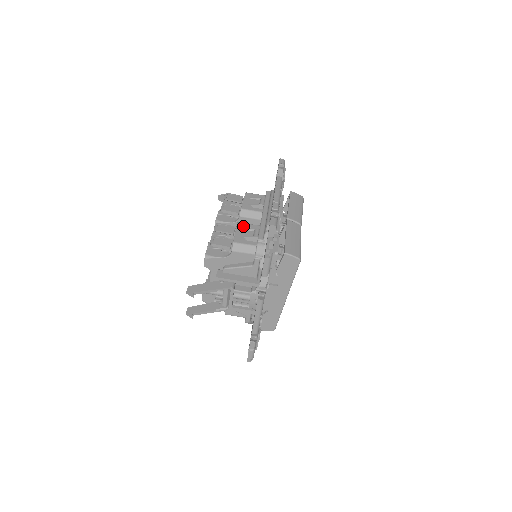
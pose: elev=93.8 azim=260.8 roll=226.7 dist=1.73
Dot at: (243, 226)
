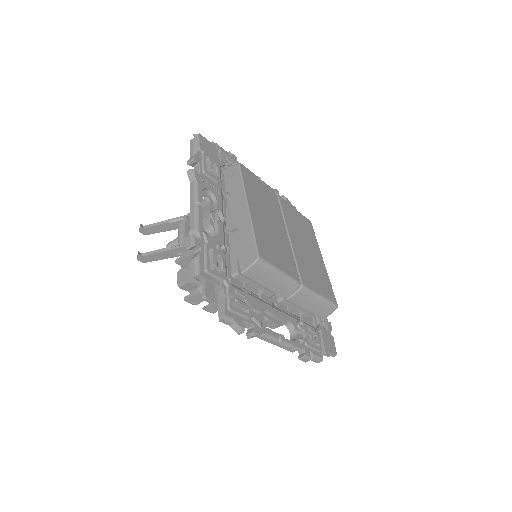
Dot at: occluded
